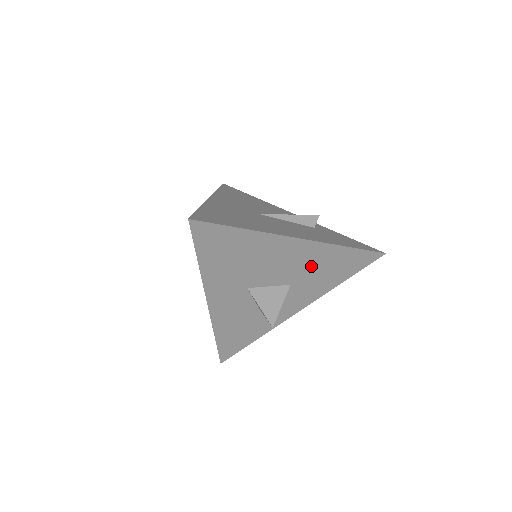
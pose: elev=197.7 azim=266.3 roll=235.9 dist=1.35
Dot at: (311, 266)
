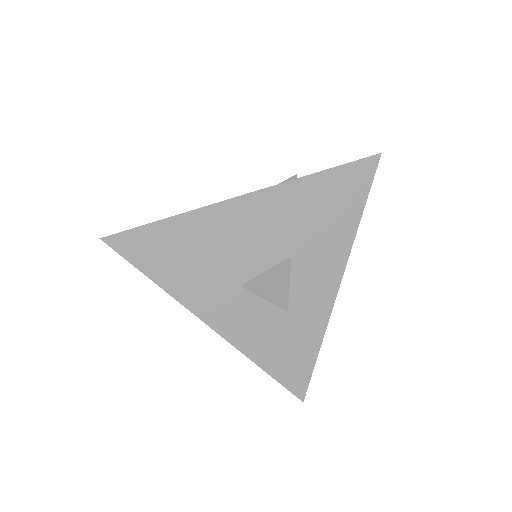
Dot at: (294, 220)
